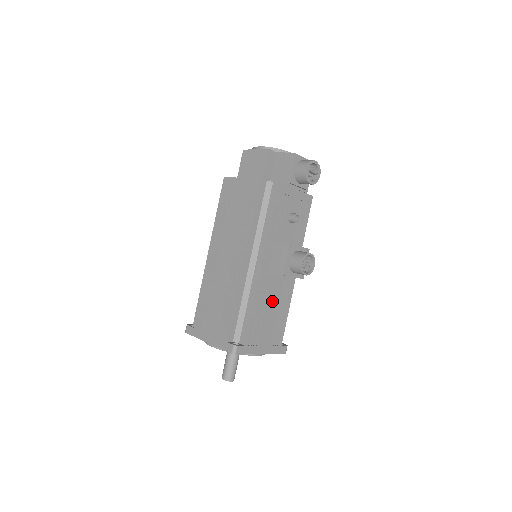
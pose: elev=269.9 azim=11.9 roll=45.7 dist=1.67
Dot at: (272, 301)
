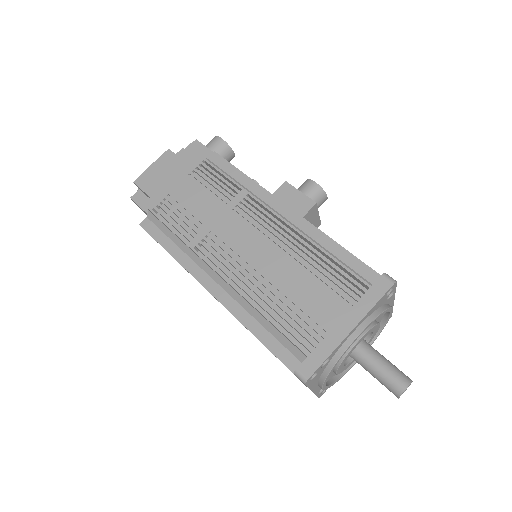
Dot at: occluded
